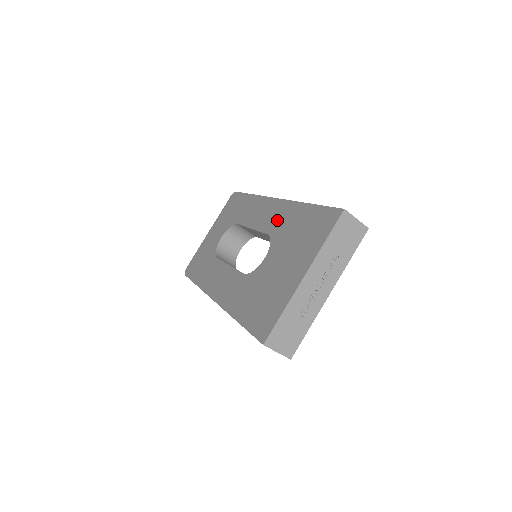
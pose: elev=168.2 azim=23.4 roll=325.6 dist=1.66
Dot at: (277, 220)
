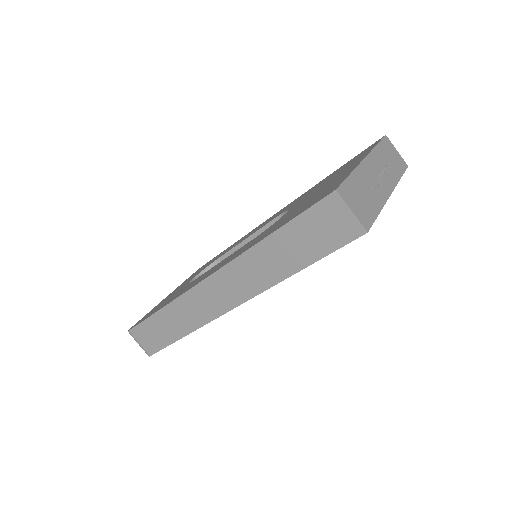
Dot at: (288, 206)
